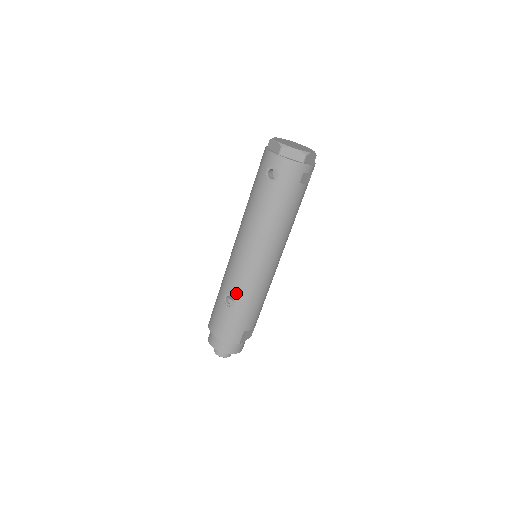
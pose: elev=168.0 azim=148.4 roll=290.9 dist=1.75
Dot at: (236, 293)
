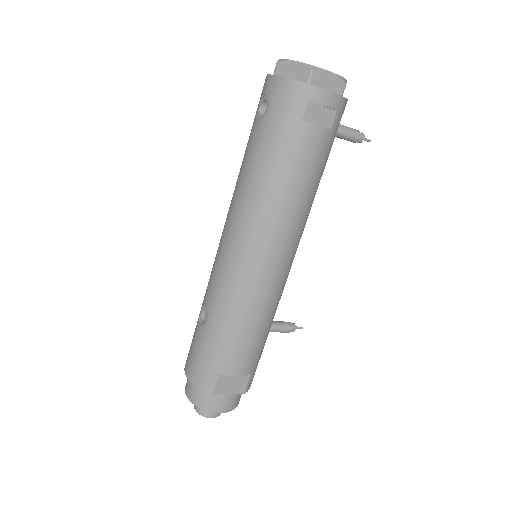
Dot at: (210, 304)
